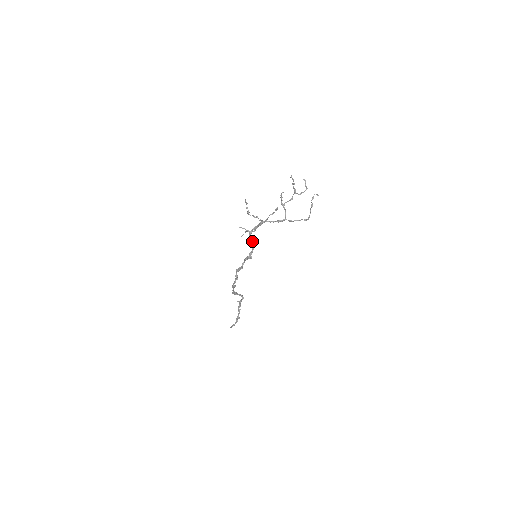
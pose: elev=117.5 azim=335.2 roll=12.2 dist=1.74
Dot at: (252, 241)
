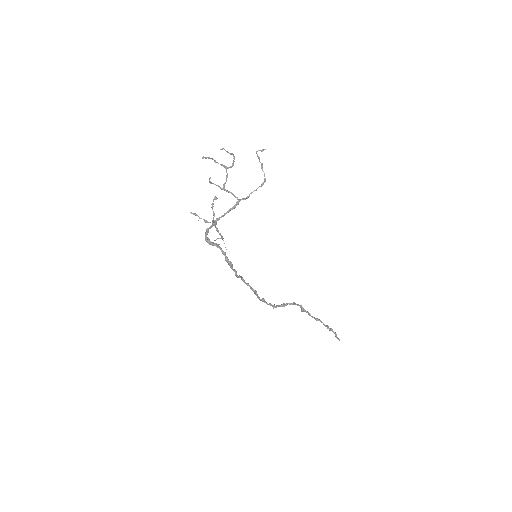
Dot at: (217, 247)
